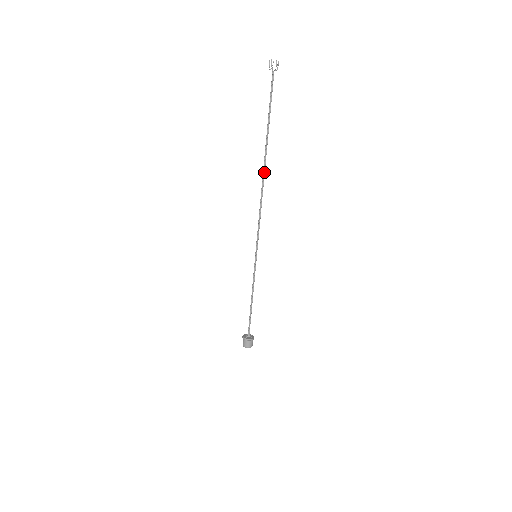
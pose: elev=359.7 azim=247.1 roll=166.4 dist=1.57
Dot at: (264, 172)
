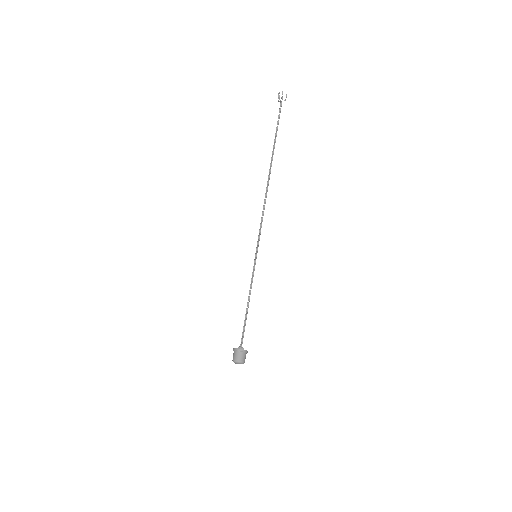
Dot at: (269, 177)
